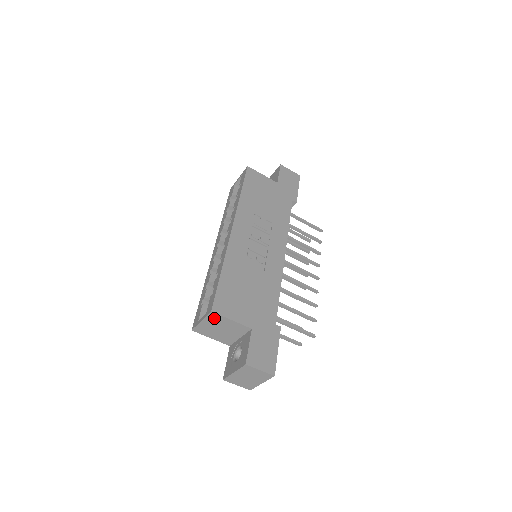
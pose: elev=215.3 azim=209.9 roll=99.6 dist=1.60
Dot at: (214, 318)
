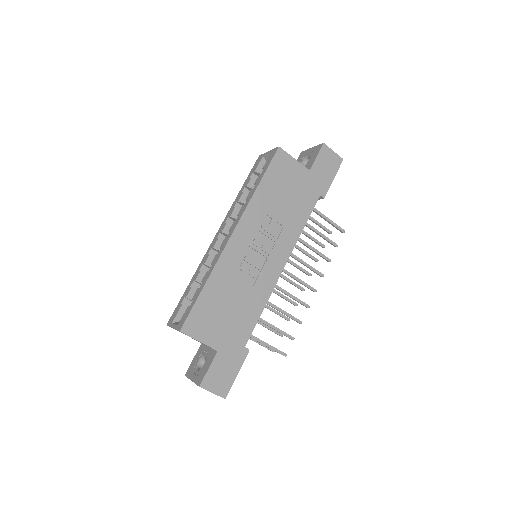
Dot at: (183, 333)
